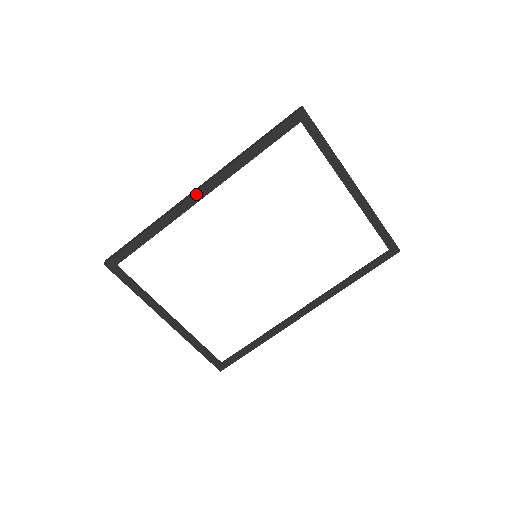
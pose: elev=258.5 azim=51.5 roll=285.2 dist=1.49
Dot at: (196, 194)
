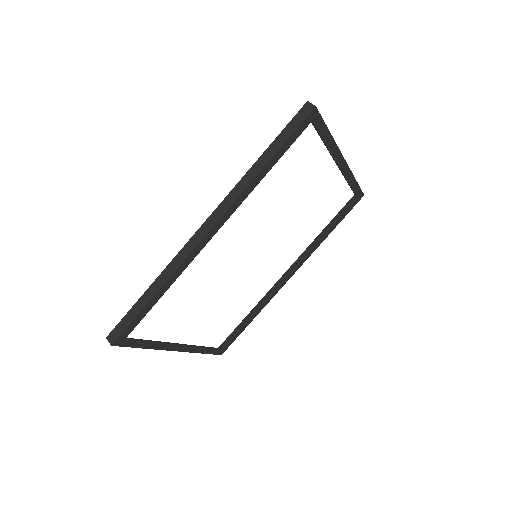
Dot at: (208, 234)
